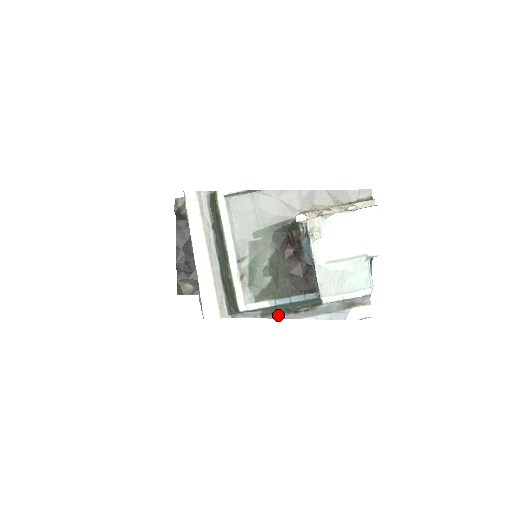
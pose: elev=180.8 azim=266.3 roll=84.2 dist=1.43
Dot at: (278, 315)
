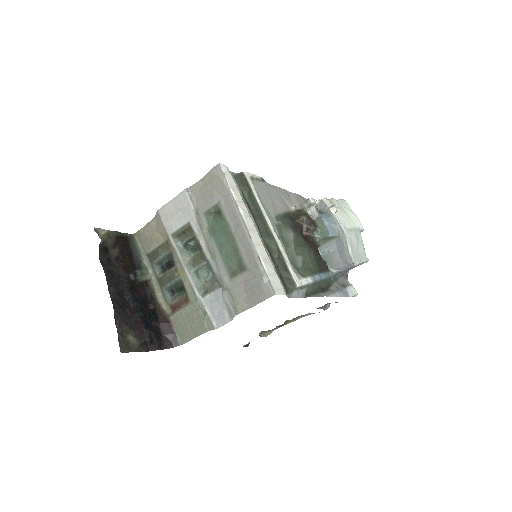
Dot at: (315, 294)
